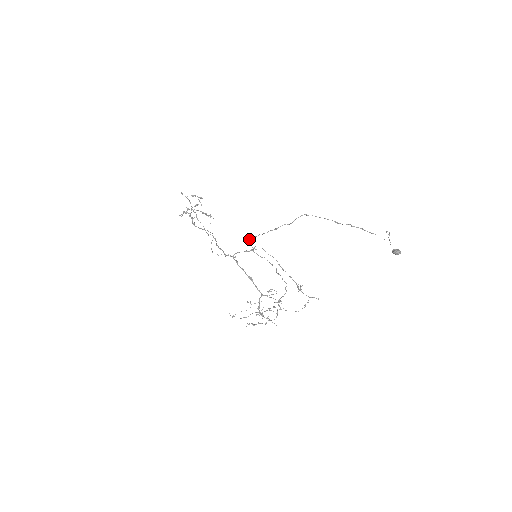
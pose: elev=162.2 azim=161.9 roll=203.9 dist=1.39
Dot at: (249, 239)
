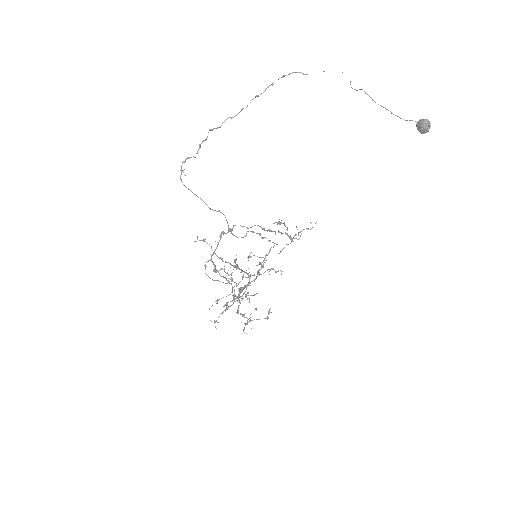
Dot at: occluded
